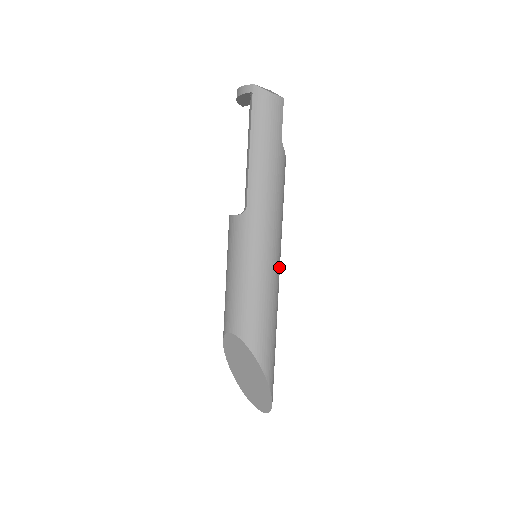
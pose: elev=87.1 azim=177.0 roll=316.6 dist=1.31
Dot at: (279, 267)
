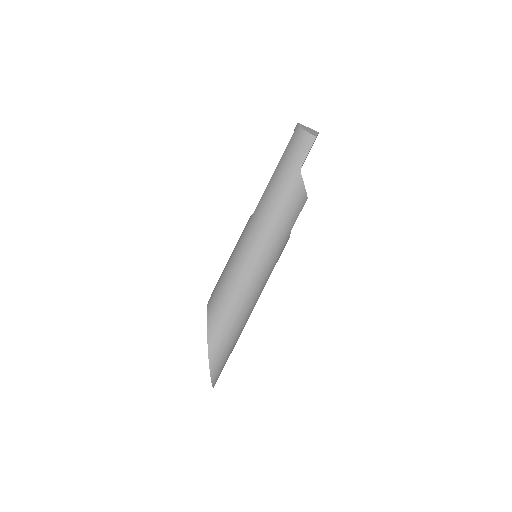
Dot at: (261, 269)
